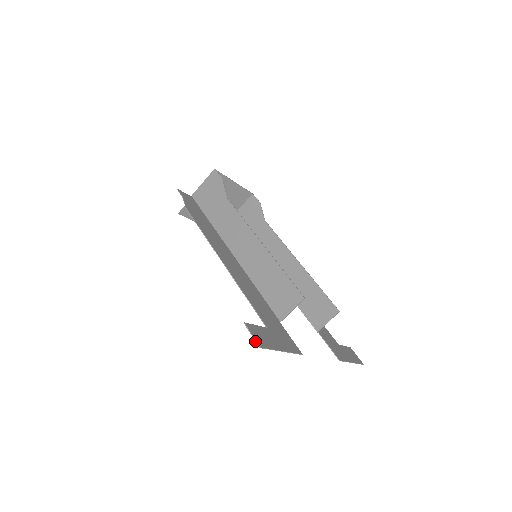
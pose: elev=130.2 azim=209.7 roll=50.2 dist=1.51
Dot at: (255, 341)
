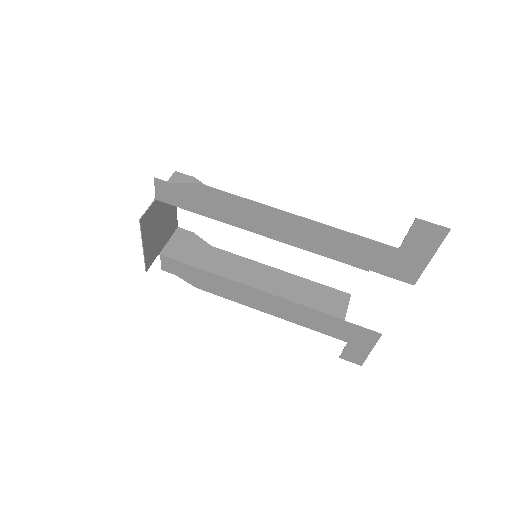
Dot at: (442, 226)
